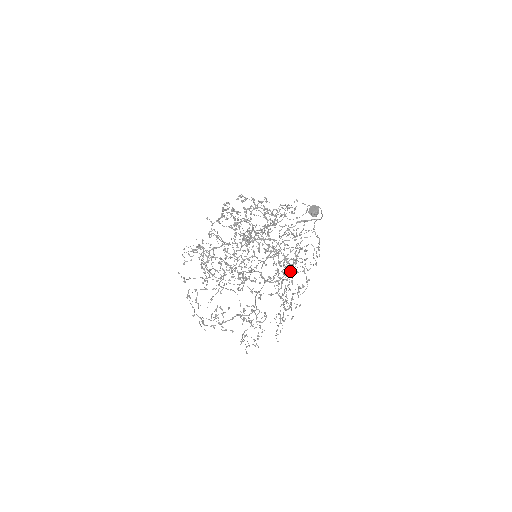
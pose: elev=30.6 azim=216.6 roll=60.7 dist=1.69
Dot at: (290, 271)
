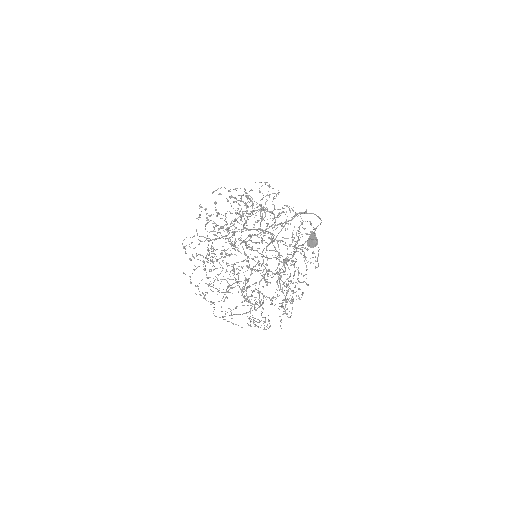
Dot at: (290, 275)
